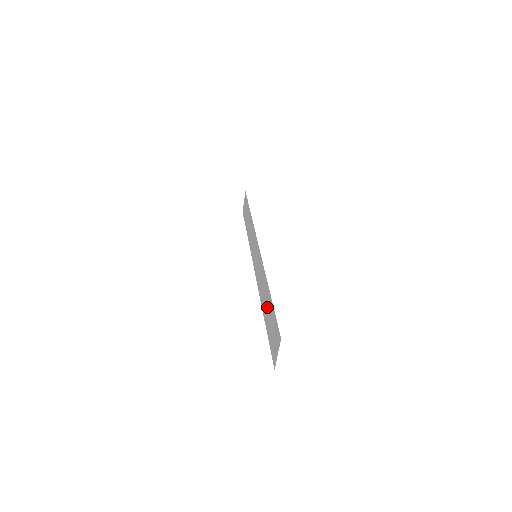
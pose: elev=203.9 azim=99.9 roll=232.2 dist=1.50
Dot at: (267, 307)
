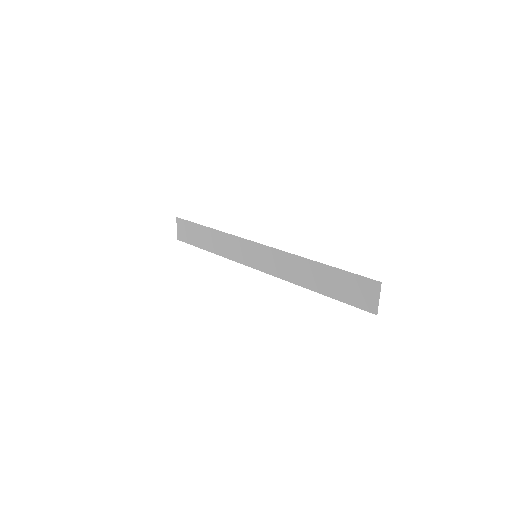
Dot at: (323, 279)
